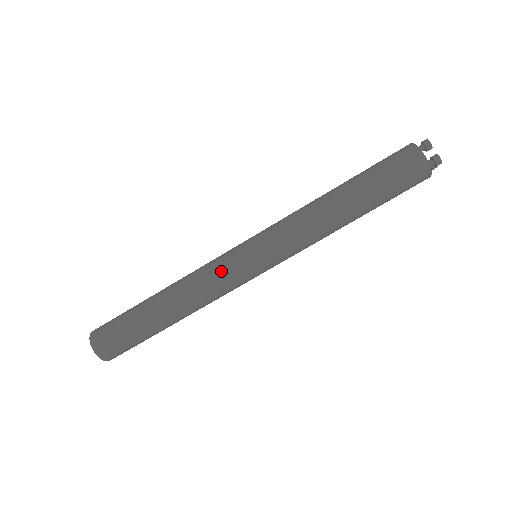
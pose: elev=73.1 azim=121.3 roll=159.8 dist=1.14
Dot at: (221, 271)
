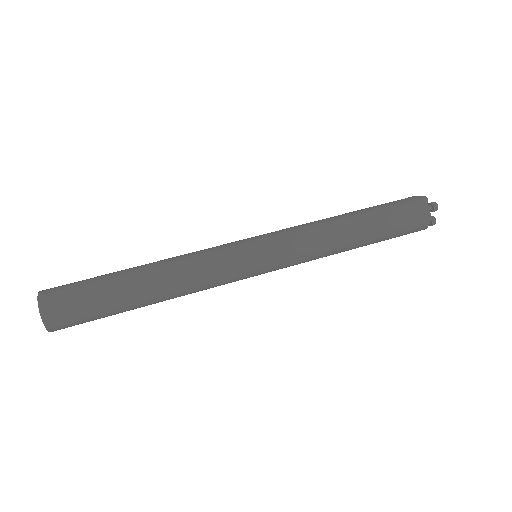
Dot at: (218, 247)
